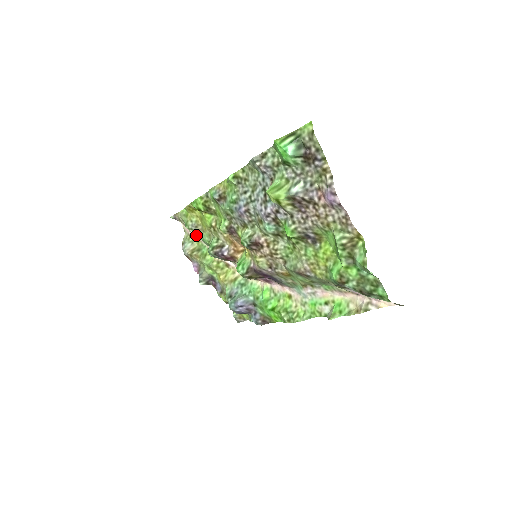
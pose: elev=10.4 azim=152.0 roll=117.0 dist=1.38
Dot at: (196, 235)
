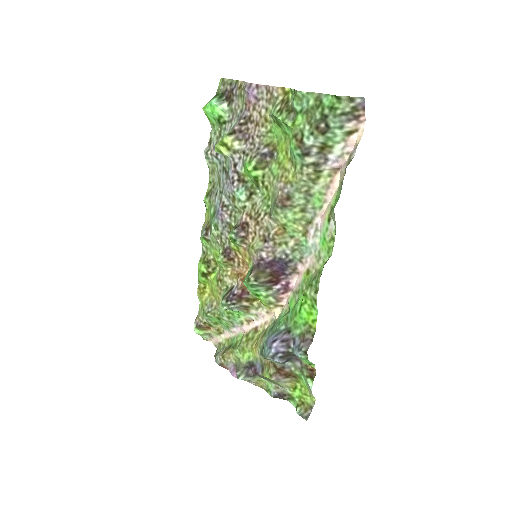
Dot at: (215, 316)
